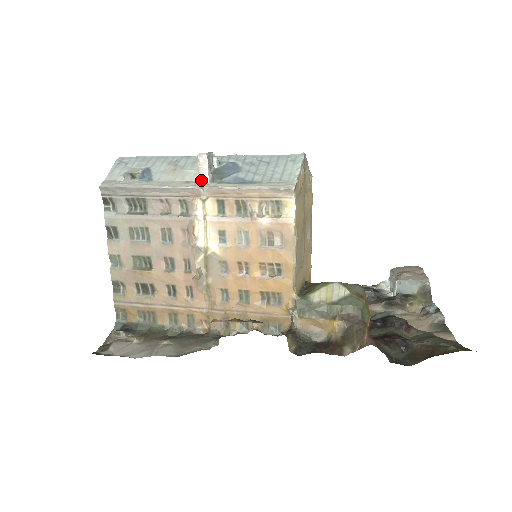
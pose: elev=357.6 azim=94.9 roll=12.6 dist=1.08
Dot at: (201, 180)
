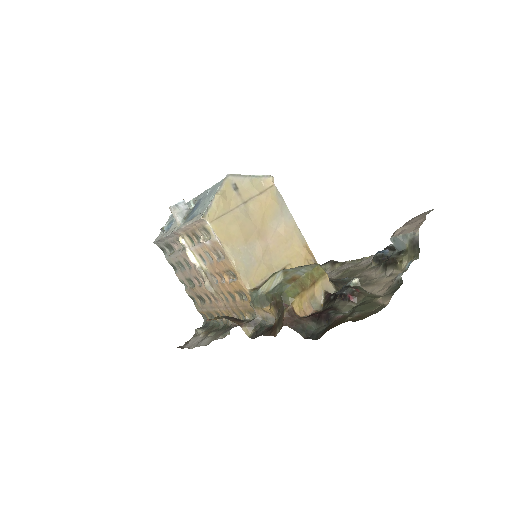
Dot at: (178, 224)
